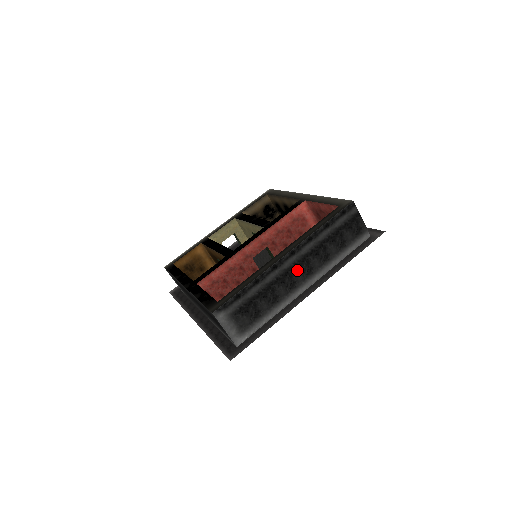
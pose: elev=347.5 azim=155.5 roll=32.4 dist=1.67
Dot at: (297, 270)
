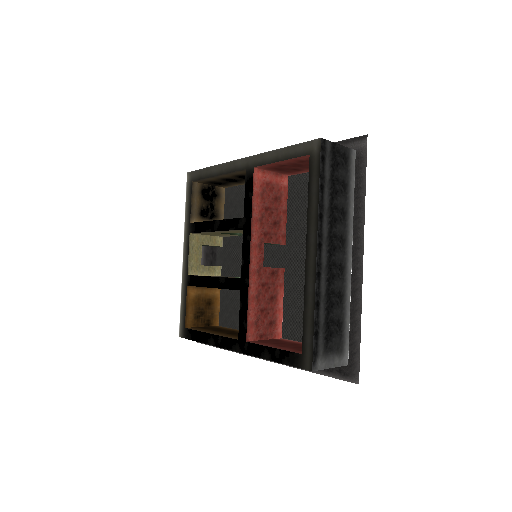
Dot at: (334, 253)
